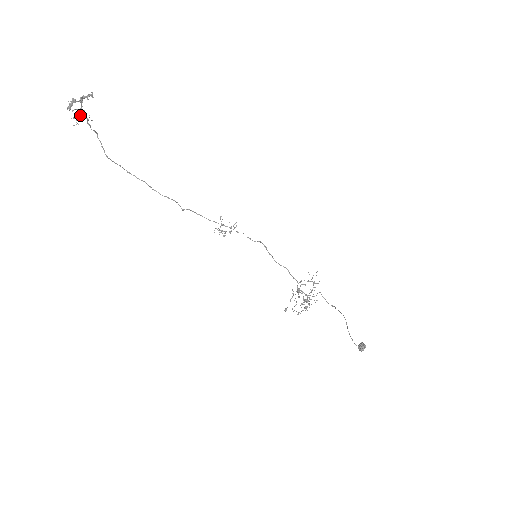
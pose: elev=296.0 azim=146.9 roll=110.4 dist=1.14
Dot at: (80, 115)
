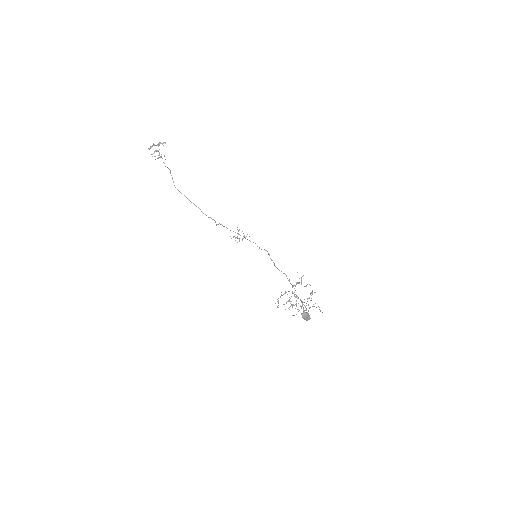
Dot at: (158, 155)
